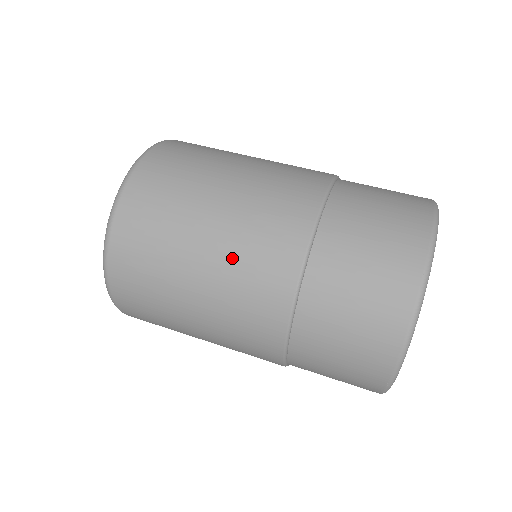
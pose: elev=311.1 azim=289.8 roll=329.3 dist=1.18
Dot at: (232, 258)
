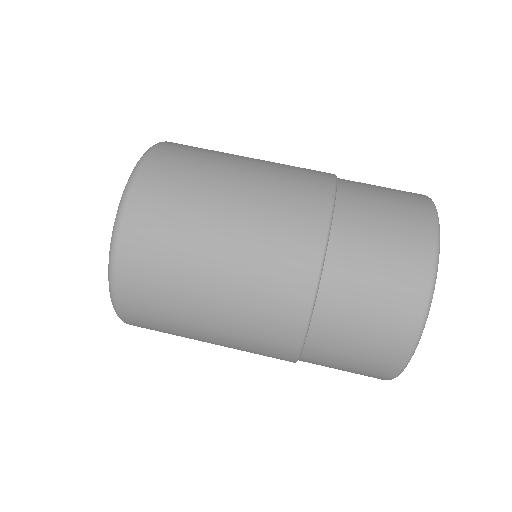
Dot at: (238, 325)
